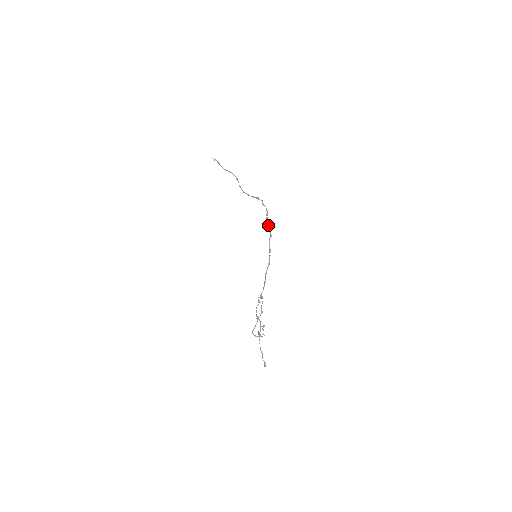
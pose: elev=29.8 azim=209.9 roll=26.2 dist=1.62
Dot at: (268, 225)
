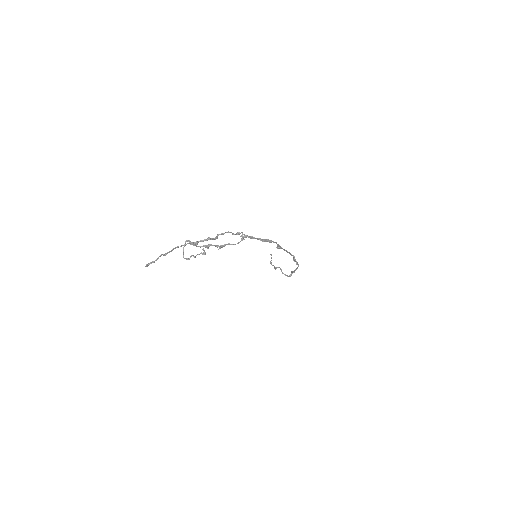
Dot at: (295, 260)
